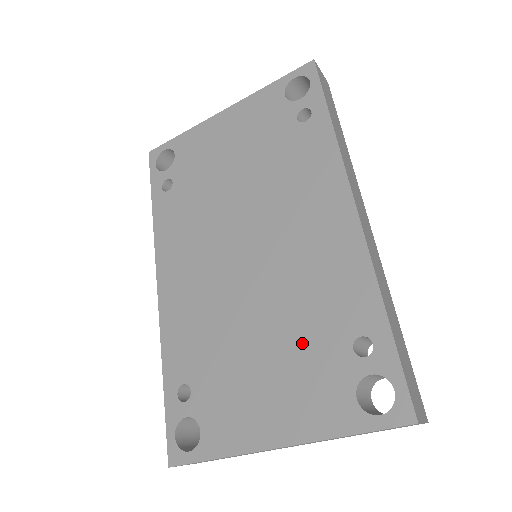
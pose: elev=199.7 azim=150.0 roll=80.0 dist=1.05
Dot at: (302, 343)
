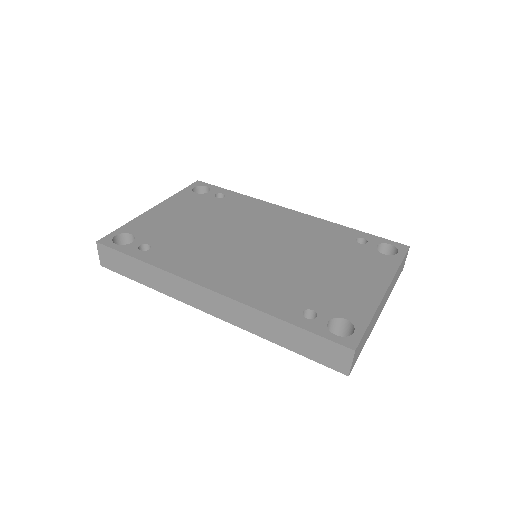
Dot at: (338, 254)
